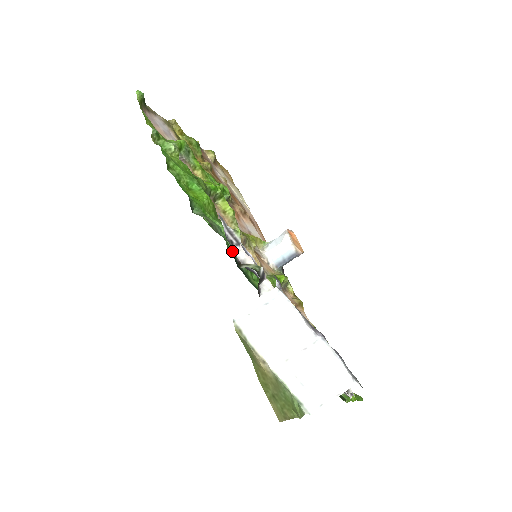
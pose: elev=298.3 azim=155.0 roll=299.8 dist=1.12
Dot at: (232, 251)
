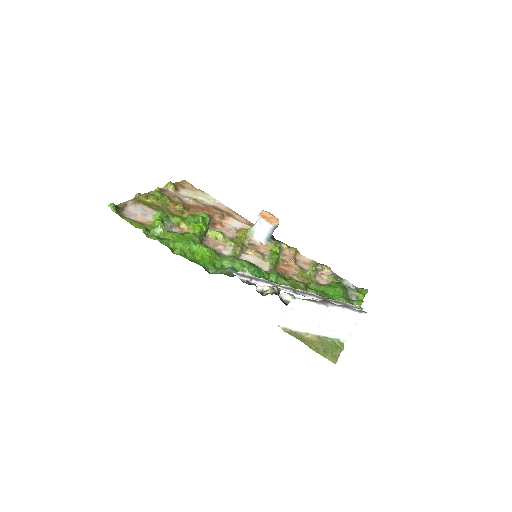
Dot at: occluded
